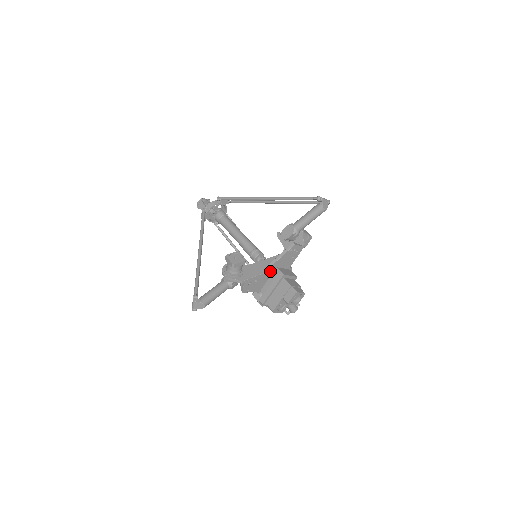
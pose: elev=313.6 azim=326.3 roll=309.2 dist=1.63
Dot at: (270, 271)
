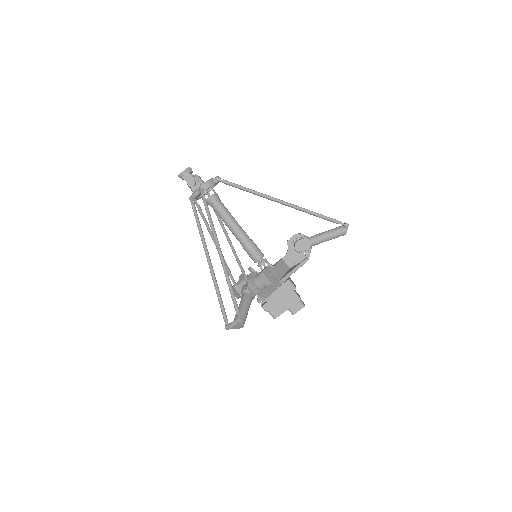
Dot at: (282, 281)
